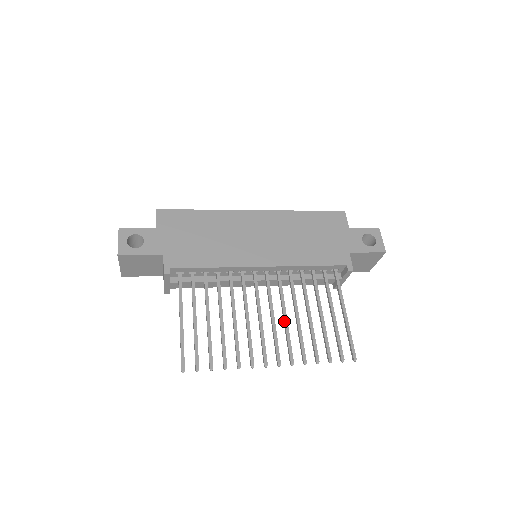
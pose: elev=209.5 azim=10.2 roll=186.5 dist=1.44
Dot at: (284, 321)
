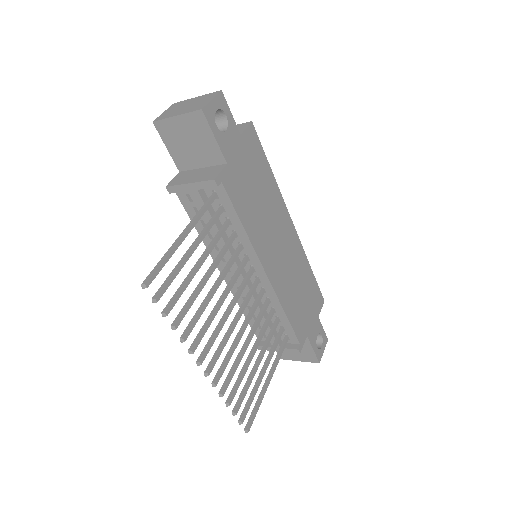
Dot at: (238, 338)
